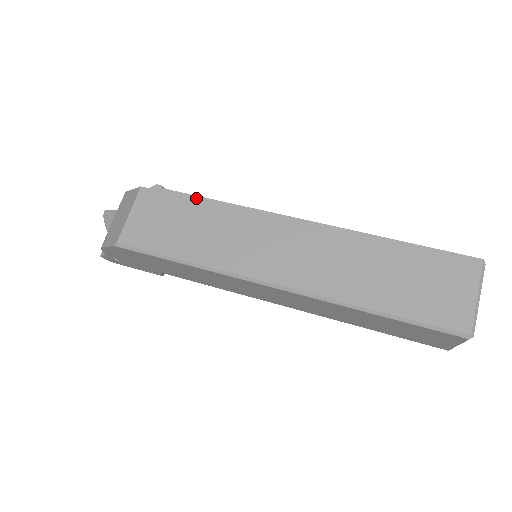
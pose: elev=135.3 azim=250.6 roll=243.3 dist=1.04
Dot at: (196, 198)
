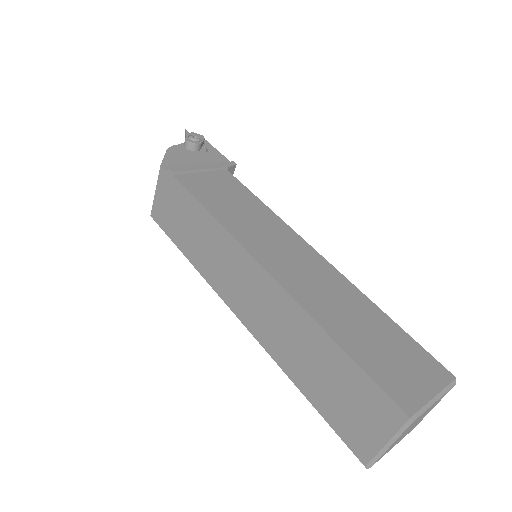
Dot at: (192, 198)
